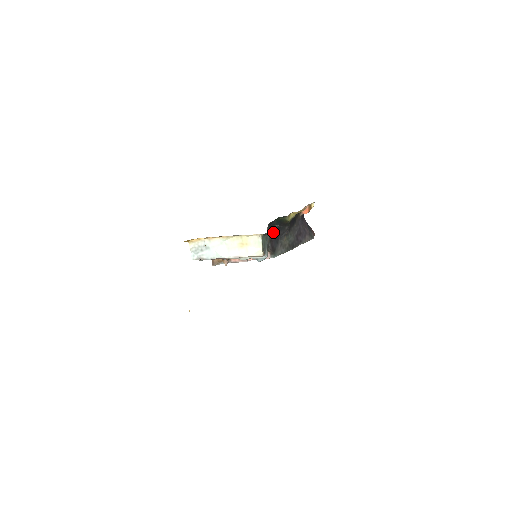
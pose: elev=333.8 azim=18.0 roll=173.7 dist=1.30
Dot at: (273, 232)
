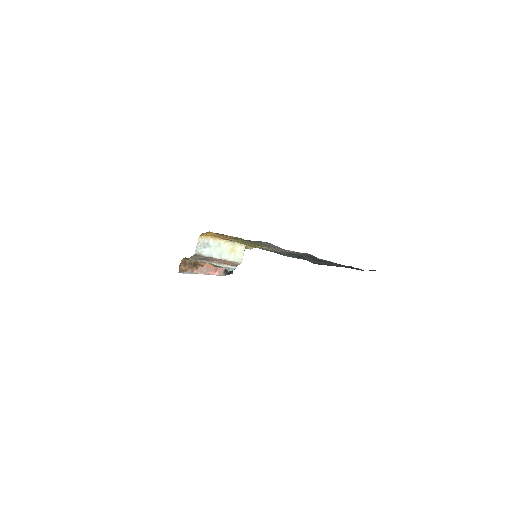
Dot at: occluded
